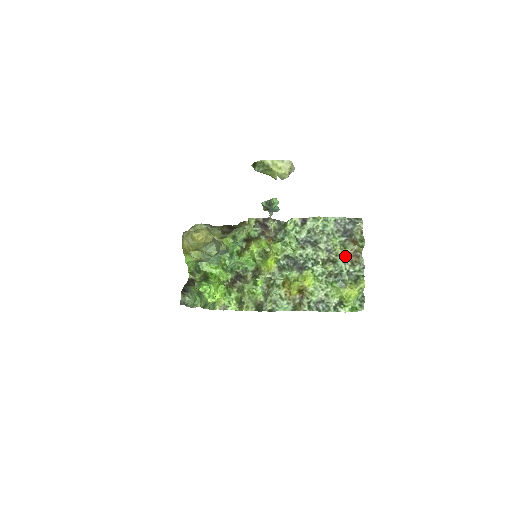
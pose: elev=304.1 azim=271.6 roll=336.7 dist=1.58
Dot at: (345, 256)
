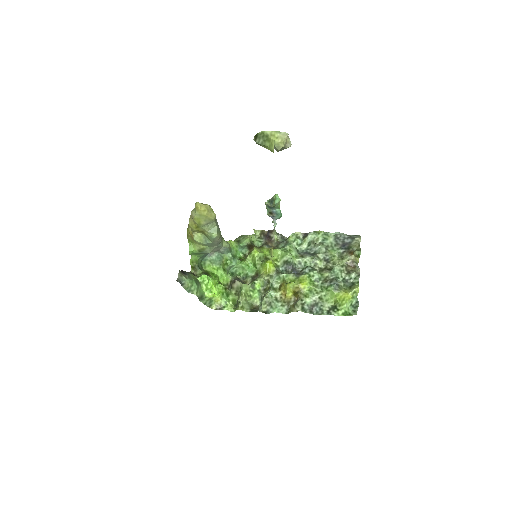
Dot at: (342, 265)
